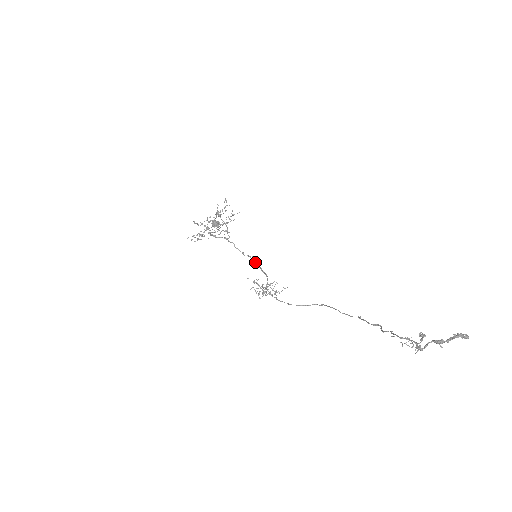
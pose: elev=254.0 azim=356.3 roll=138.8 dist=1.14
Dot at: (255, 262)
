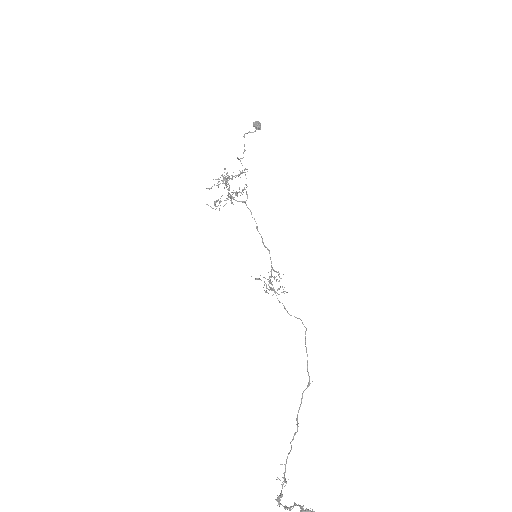
Dot at: occluded
